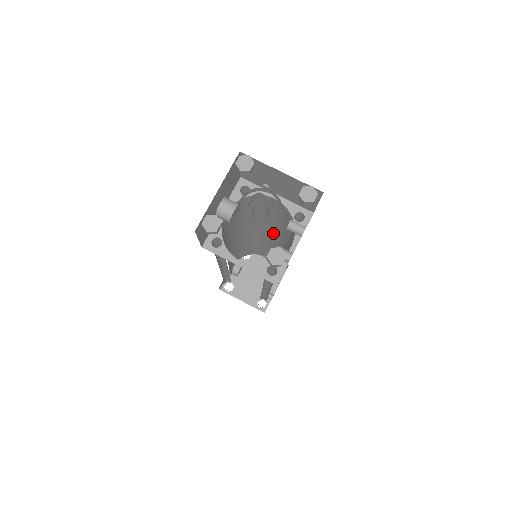
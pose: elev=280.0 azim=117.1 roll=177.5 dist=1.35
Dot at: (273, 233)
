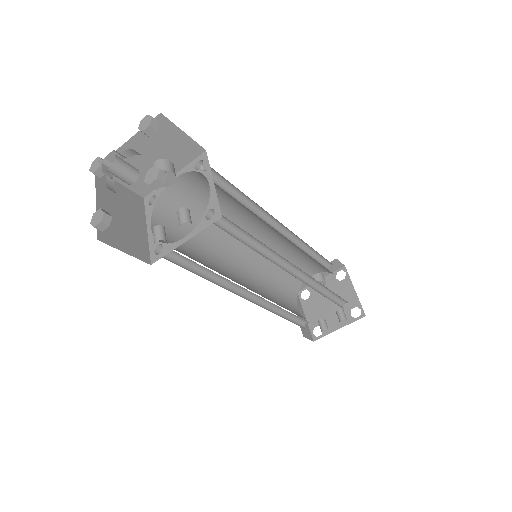
Dot at: occluded
